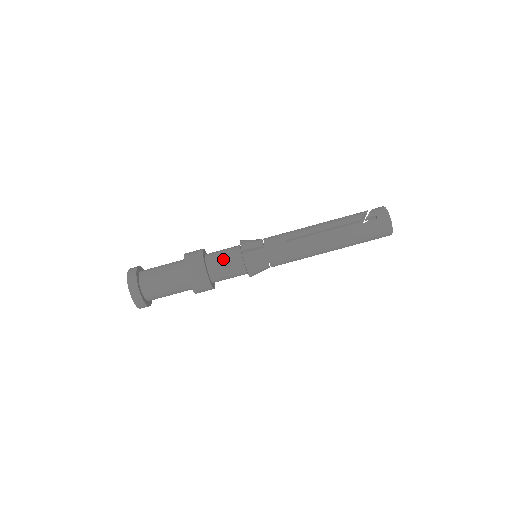
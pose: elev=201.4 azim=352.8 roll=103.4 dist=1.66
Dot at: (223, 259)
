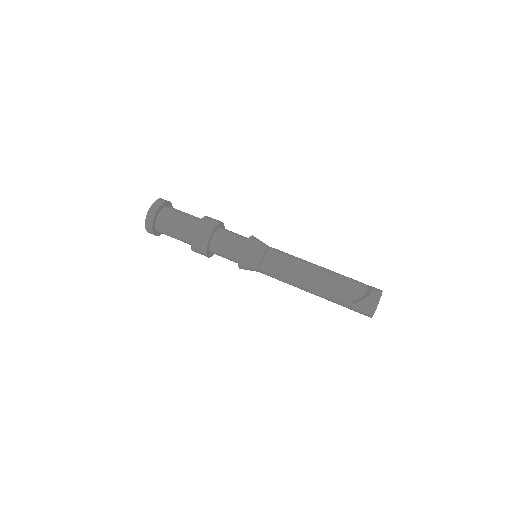
Dot at: (224, 253)
